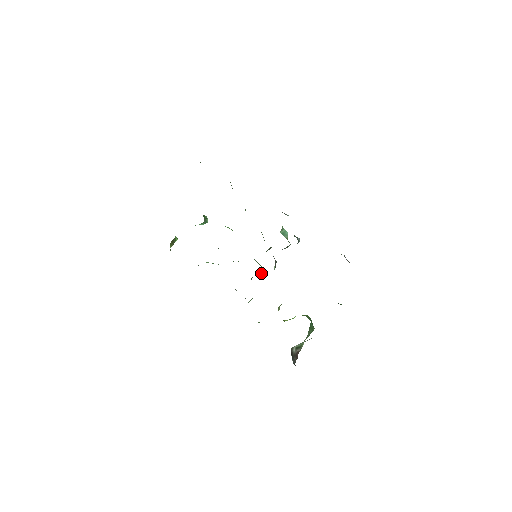
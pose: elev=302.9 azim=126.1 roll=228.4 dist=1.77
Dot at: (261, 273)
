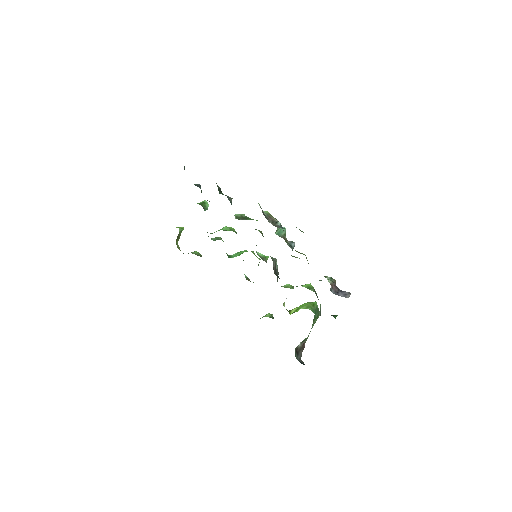
Dot at: occluded
